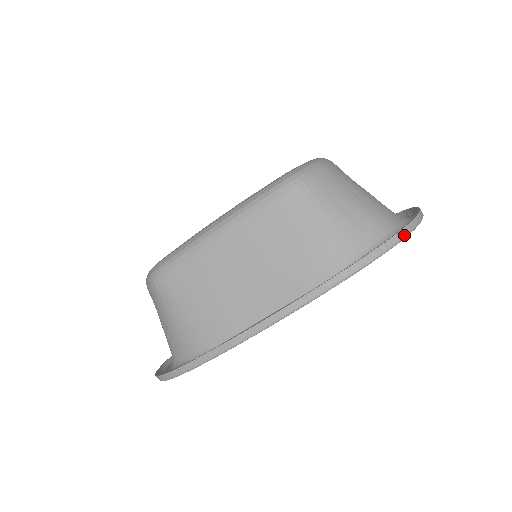
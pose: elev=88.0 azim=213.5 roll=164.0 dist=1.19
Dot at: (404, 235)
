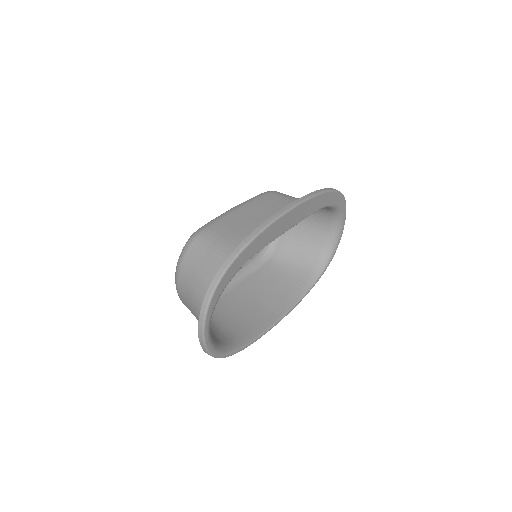
Dot at: (342, 194)
